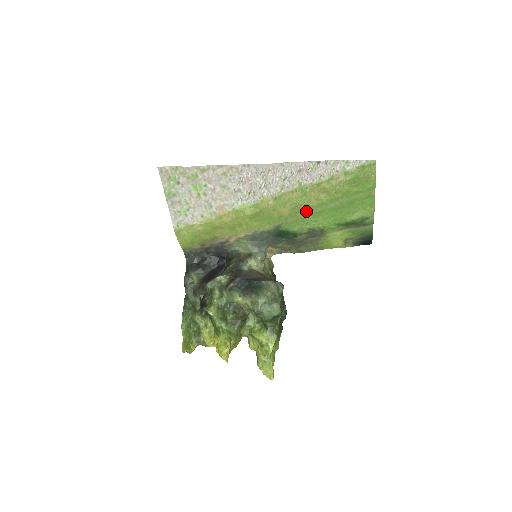
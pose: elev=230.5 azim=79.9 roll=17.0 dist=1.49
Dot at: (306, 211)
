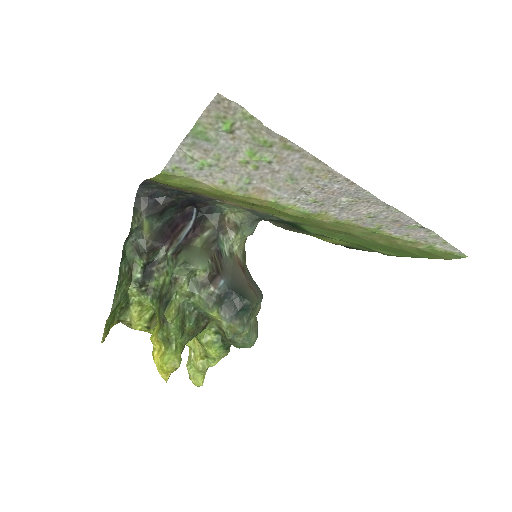
Dot at: (346, 234)
